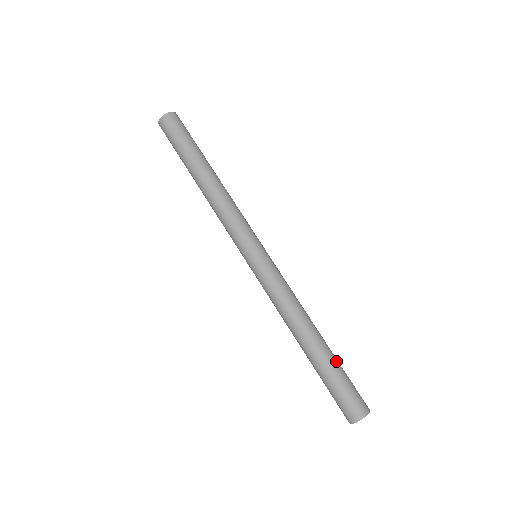
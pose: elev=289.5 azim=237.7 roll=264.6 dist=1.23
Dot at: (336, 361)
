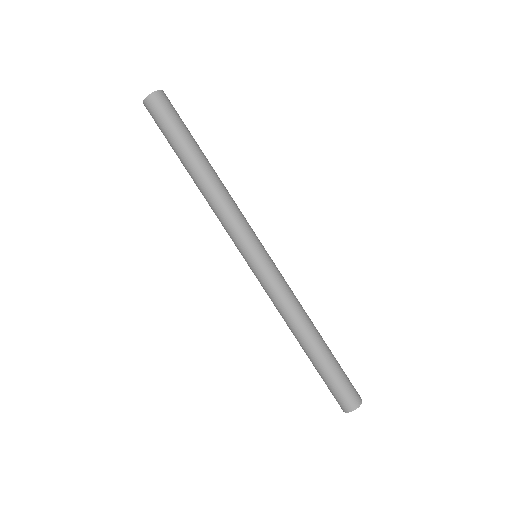
Dot at: occluded
